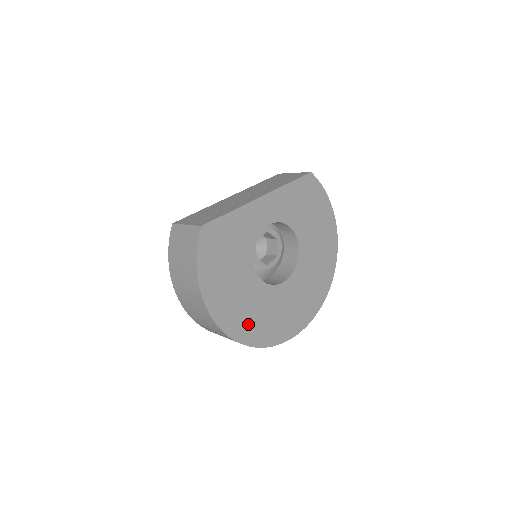
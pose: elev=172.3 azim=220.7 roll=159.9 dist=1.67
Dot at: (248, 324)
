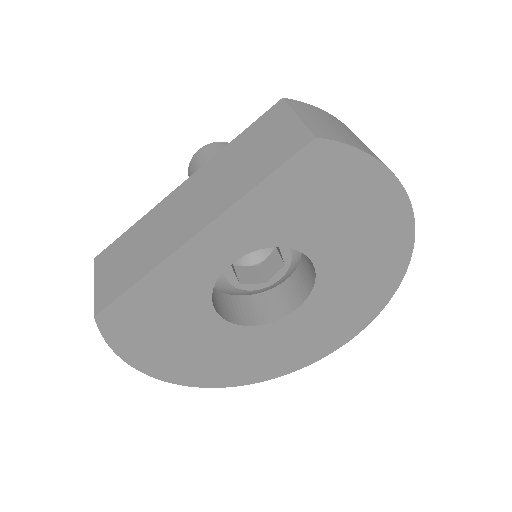
Dot at: (239, 369)
